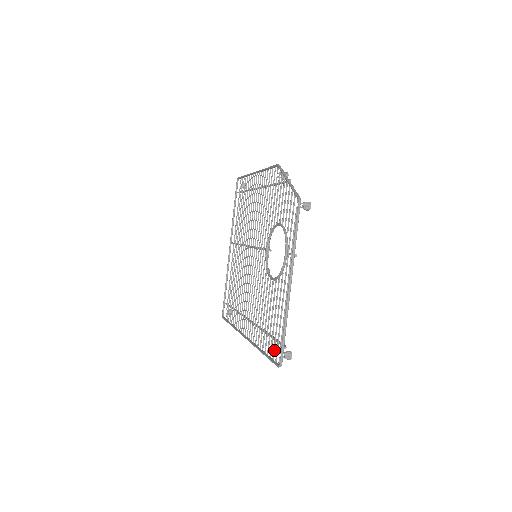
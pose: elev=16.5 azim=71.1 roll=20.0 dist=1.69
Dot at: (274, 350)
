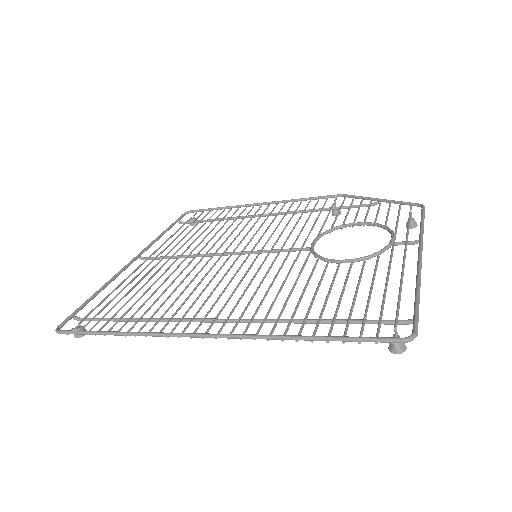
Dot at: (363, 330)
